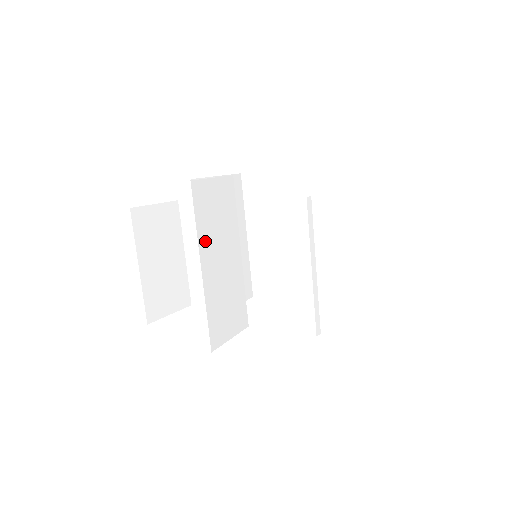
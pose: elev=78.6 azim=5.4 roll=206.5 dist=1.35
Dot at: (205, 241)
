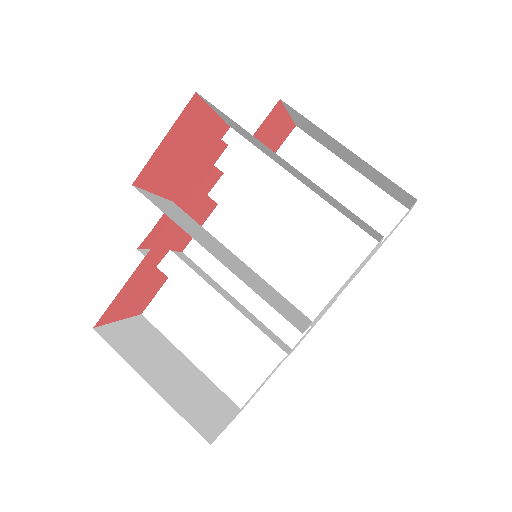
Dot at: (192, 235)
